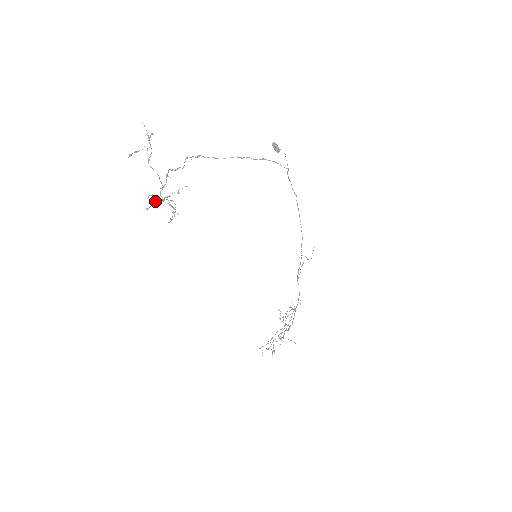
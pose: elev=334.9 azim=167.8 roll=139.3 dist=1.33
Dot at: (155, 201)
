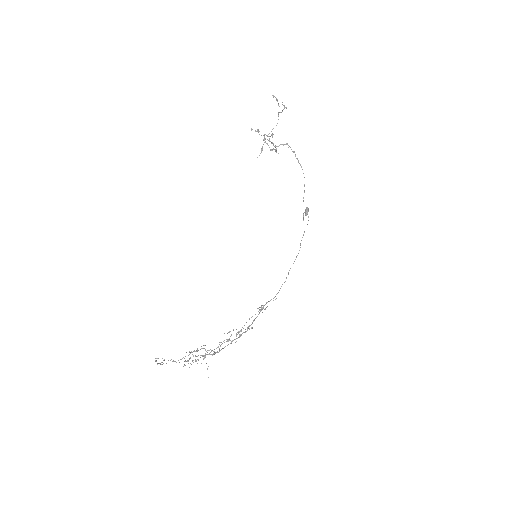
Dot at: occluded
